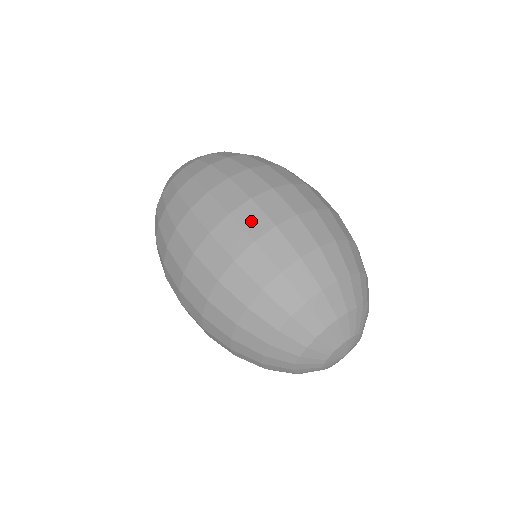
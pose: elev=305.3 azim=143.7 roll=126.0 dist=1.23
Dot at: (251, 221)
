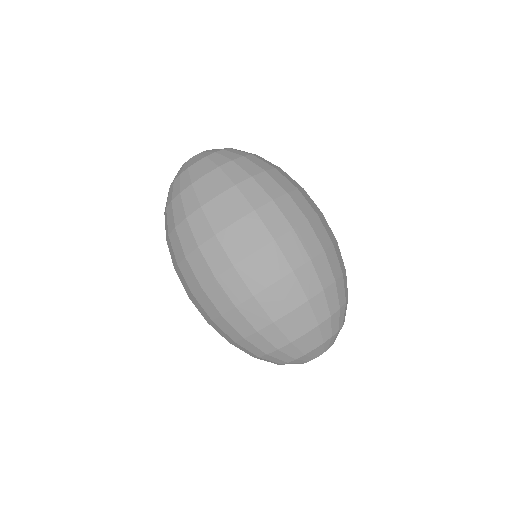
Dot at: (206, 305)
